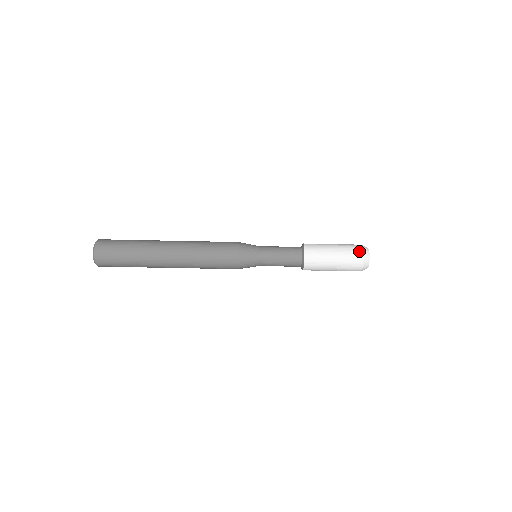
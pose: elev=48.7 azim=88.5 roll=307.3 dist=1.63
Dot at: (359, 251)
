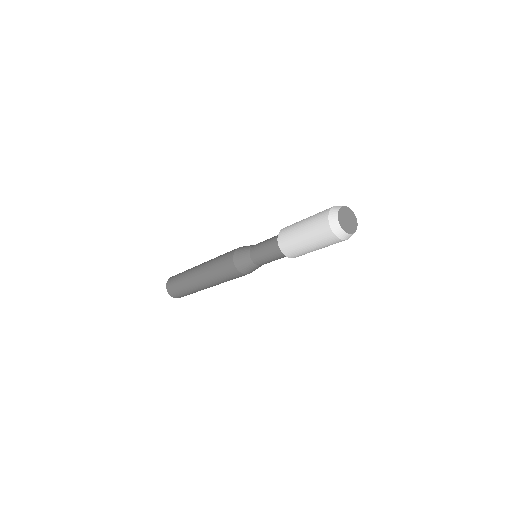
Dot at: (329, 235)
